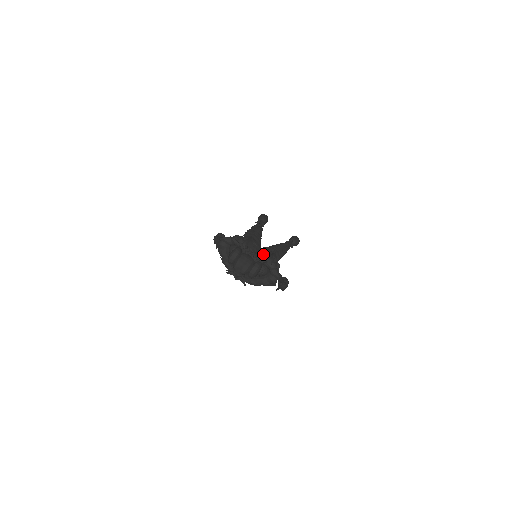
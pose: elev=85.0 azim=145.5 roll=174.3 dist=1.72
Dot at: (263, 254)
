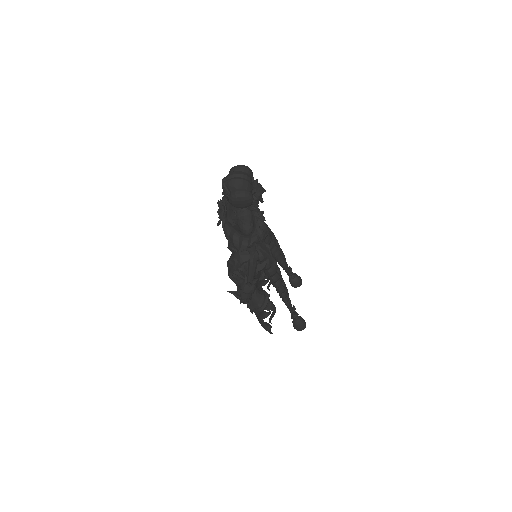
Dot at: (263, 243)
